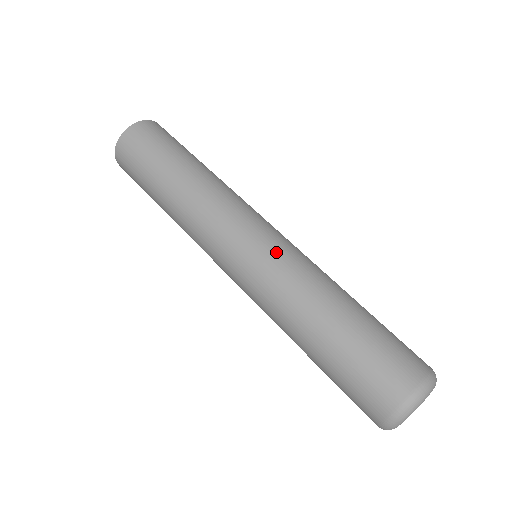
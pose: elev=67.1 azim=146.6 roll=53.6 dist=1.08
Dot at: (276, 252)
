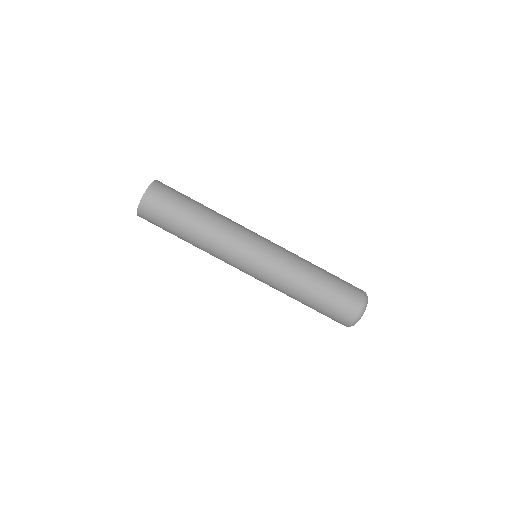
Dot at: (278, 246)
